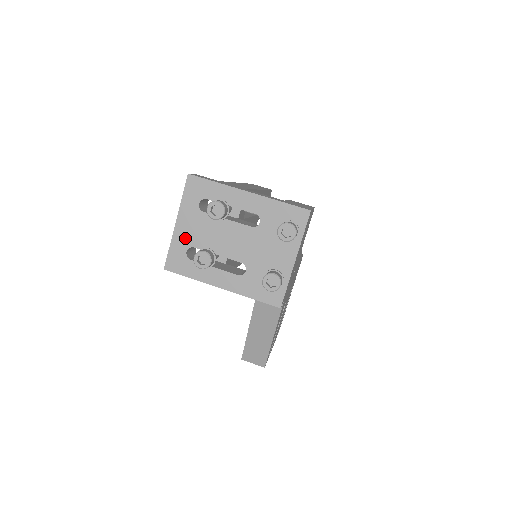
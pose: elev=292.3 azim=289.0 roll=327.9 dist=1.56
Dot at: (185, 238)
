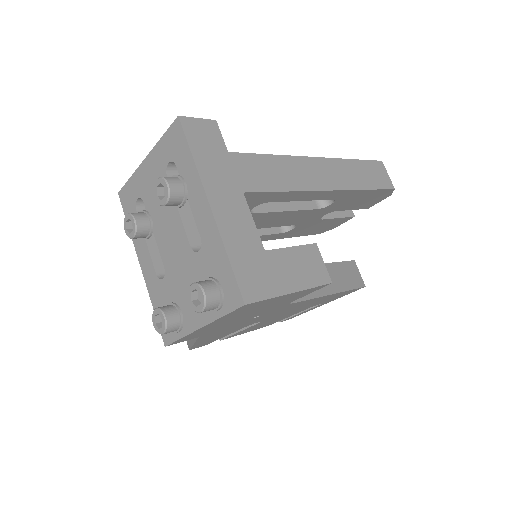
Dot at: (143, 184)
